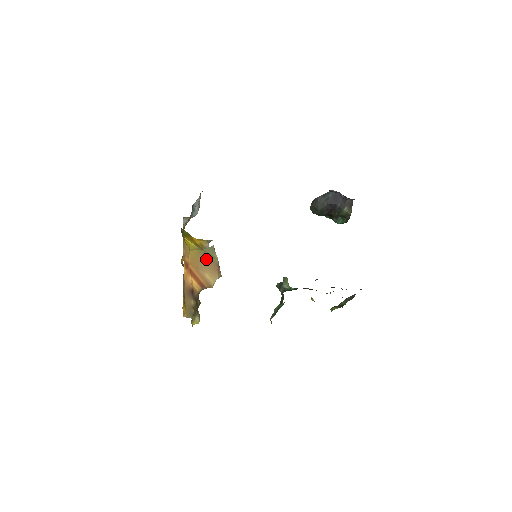
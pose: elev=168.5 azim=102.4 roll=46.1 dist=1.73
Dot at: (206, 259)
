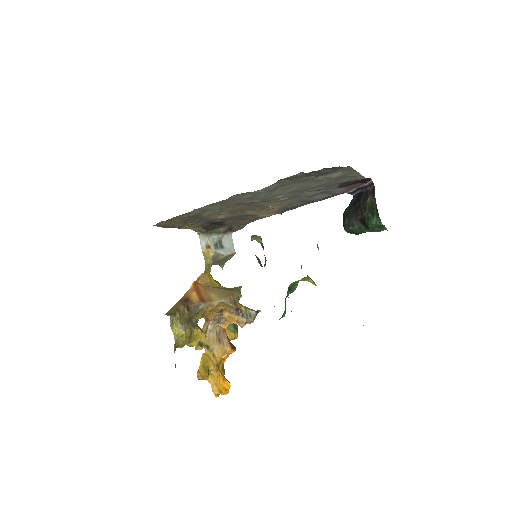
Dot at: (223, 289)
